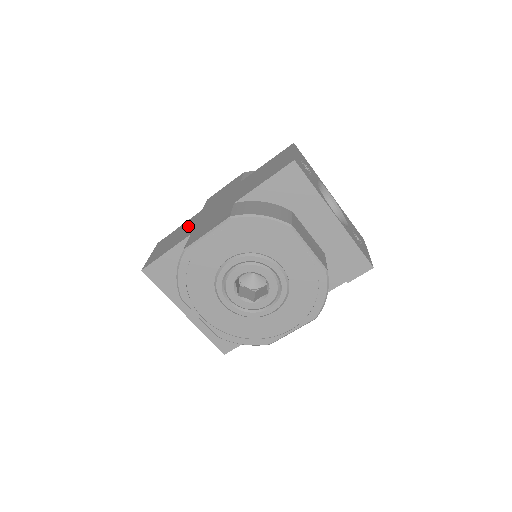
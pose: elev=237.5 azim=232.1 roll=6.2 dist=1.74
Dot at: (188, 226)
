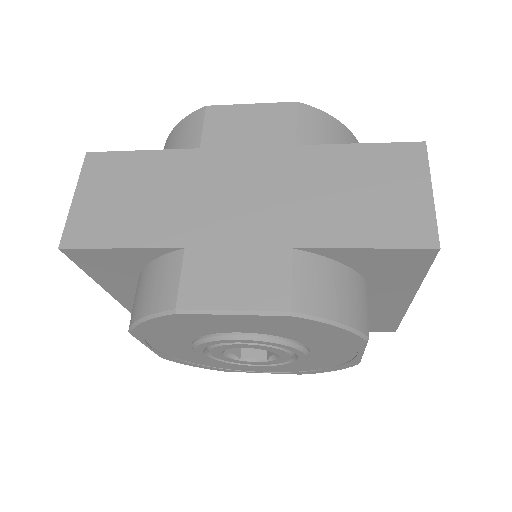
Dot at: (170, 188)
